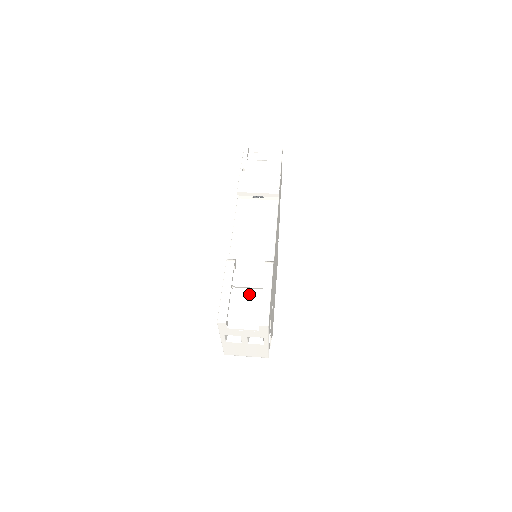
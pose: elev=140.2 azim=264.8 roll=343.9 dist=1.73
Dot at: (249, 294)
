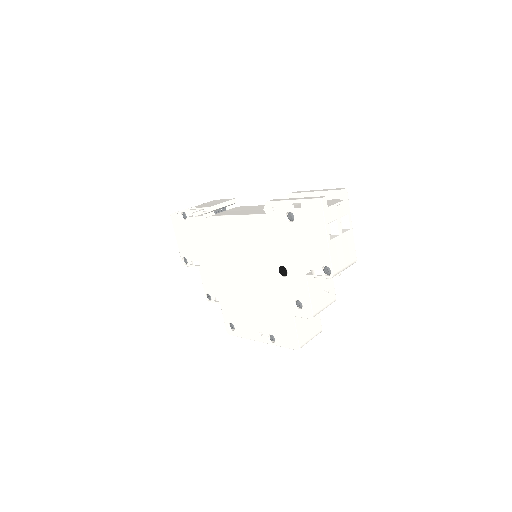
Dot at: occluded
